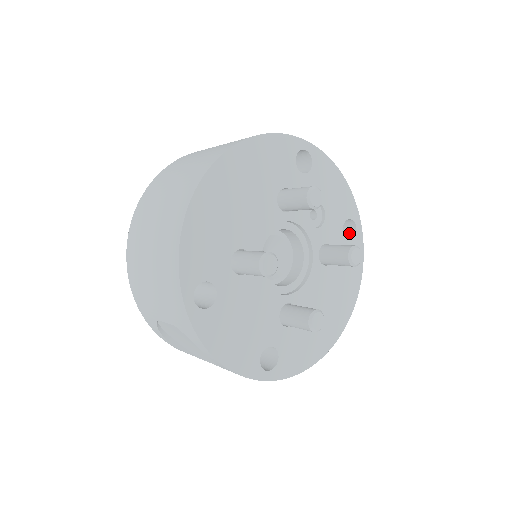
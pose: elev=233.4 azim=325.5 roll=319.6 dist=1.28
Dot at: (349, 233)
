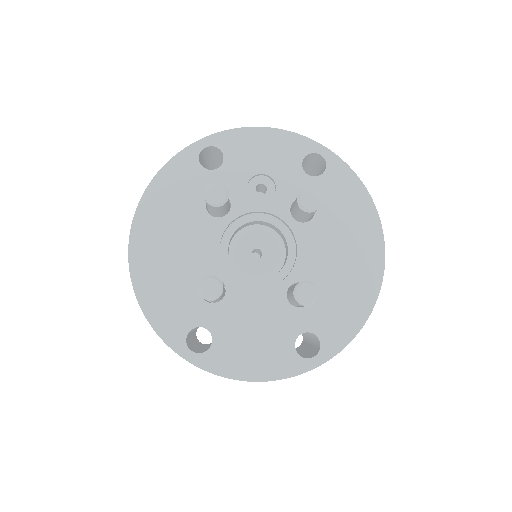
Dot at: (323, 164)
